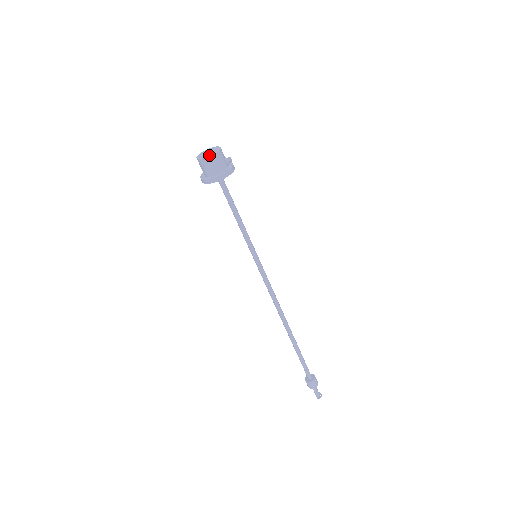
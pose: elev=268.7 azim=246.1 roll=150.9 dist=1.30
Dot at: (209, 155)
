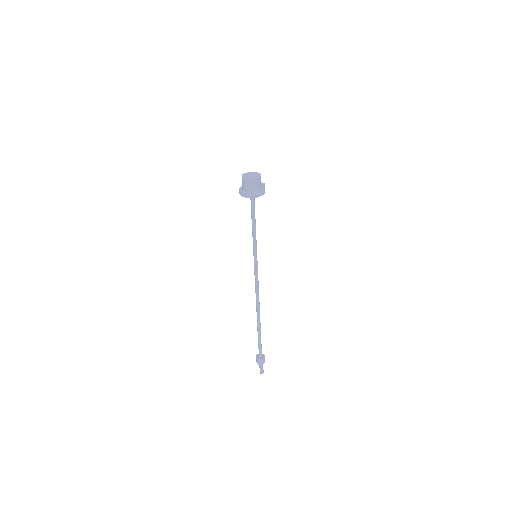
Dot at: (252, 178)
